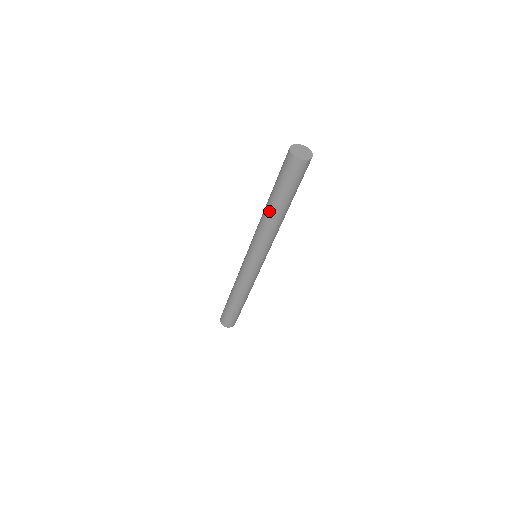
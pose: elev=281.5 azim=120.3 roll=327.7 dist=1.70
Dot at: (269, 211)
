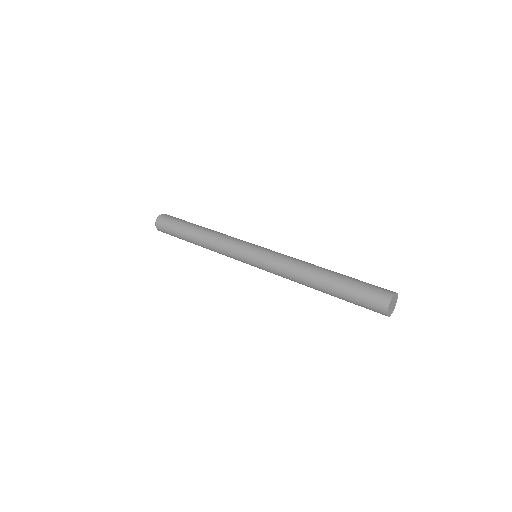
Dot at: (316, 281)
